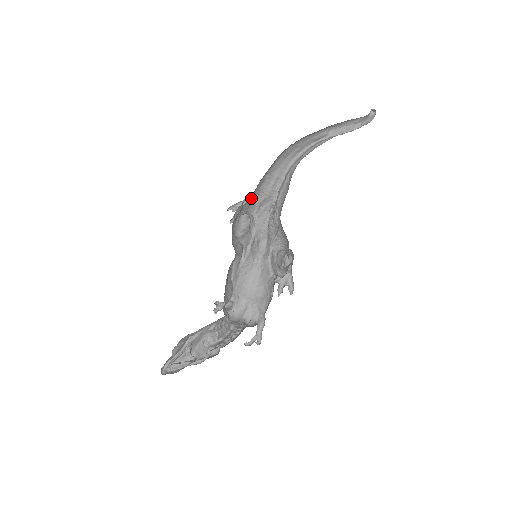
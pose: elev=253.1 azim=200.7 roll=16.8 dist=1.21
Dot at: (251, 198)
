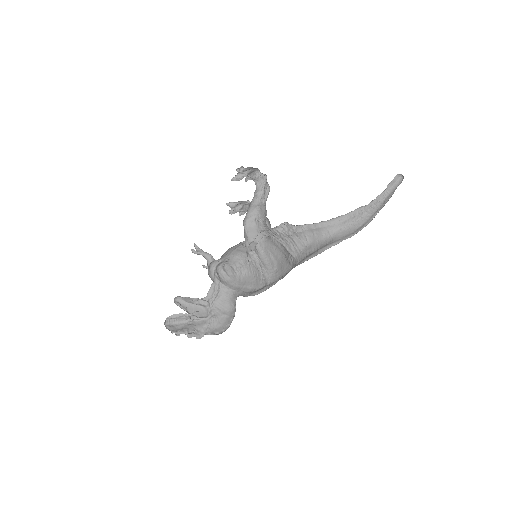
Dot at: occluded
